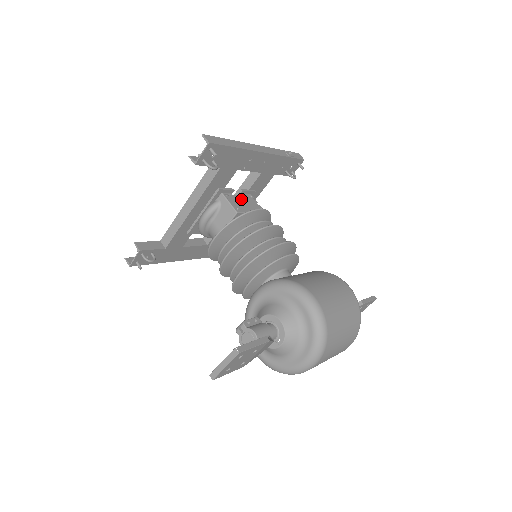
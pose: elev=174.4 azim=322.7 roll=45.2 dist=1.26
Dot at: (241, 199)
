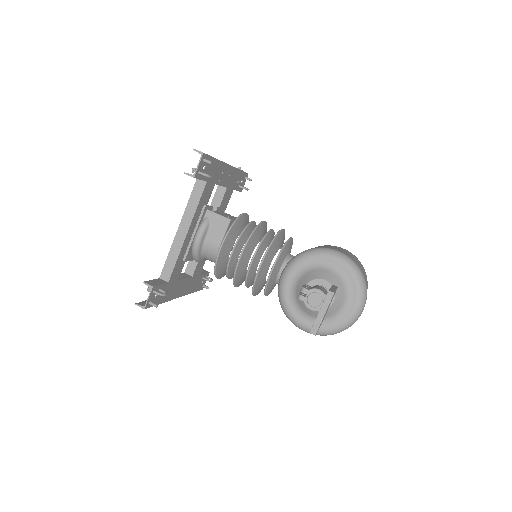
Dot at: (221, 213)
